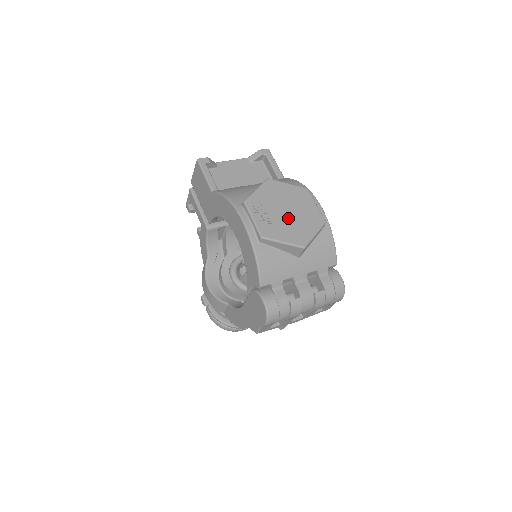
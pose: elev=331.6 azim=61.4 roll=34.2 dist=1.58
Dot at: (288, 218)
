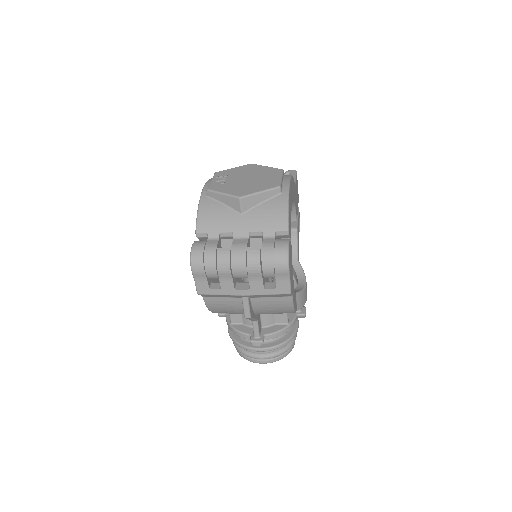
Dot at: (243, 182)
